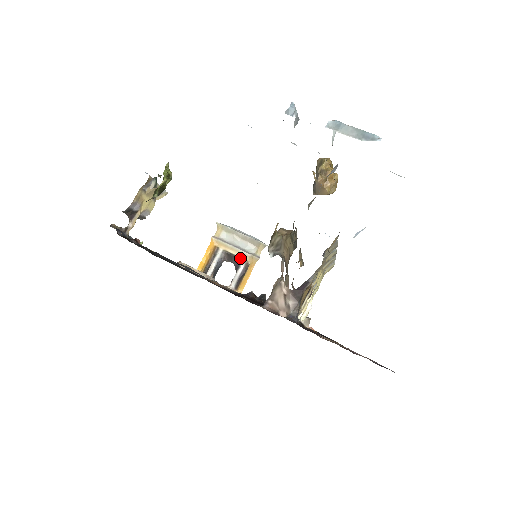
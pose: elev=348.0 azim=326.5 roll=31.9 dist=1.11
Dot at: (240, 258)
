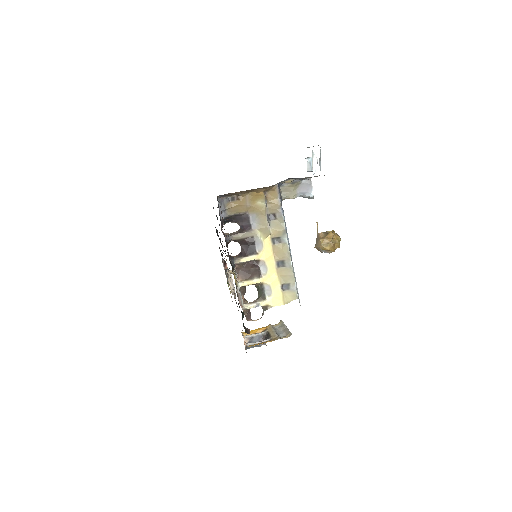
Dot at: (271, 336)
